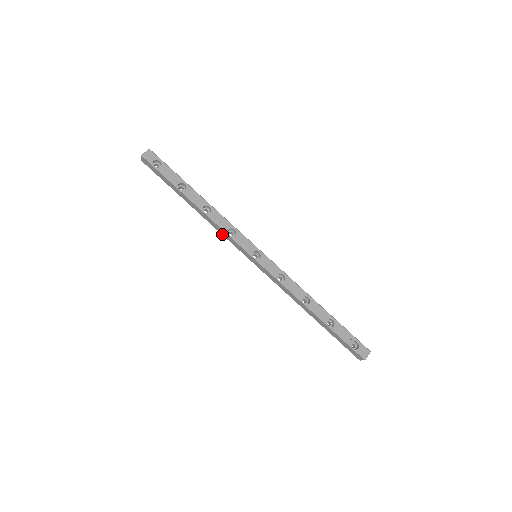
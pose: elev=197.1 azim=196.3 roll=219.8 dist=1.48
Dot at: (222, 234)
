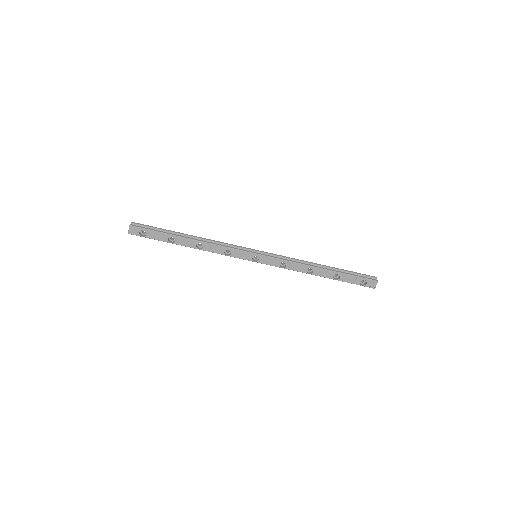
Dot at: occluded
